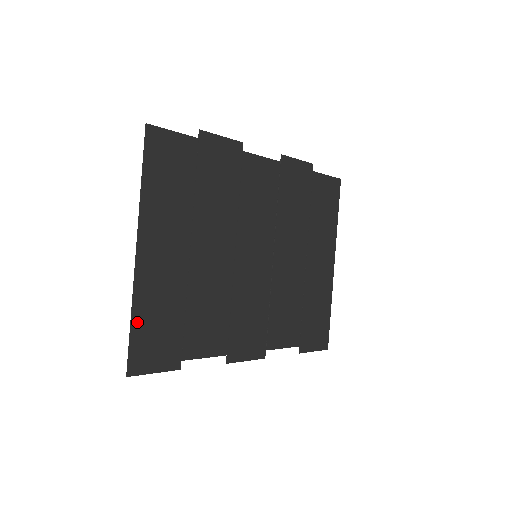
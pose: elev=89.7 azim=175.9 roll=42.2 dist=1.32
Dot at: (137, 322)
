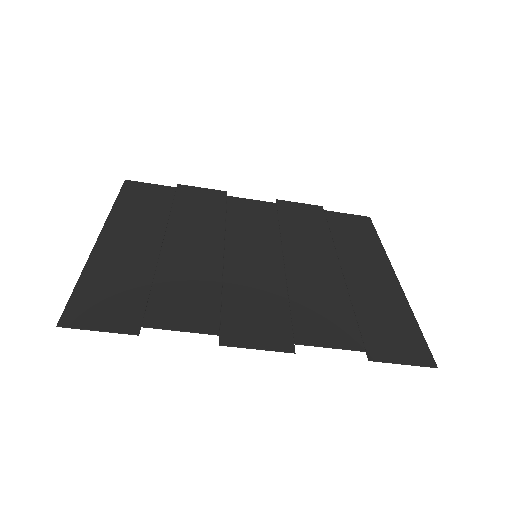
Dot at: (85, 283)
